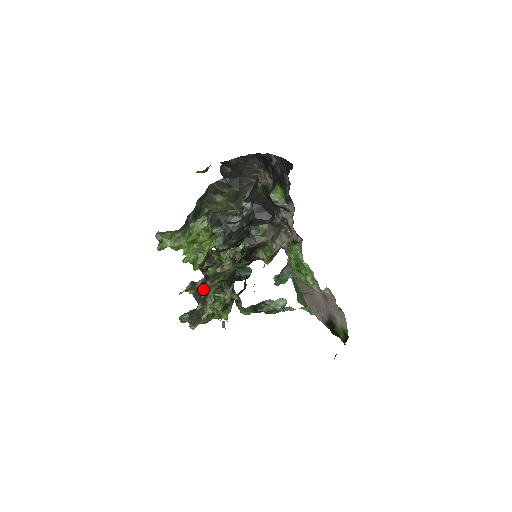
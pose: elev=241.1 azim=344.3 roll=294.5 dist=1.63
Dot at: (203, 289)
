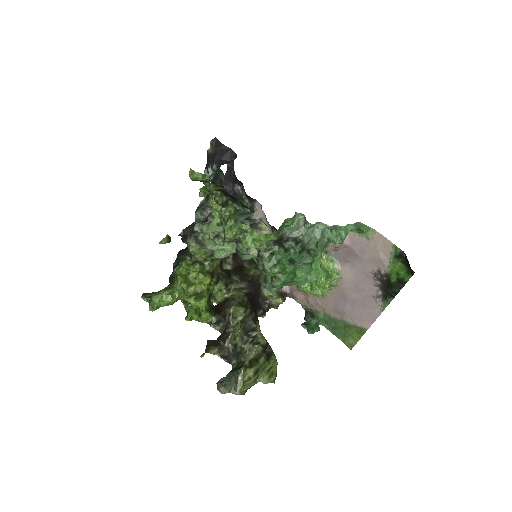
Dot at: (226, 338)
